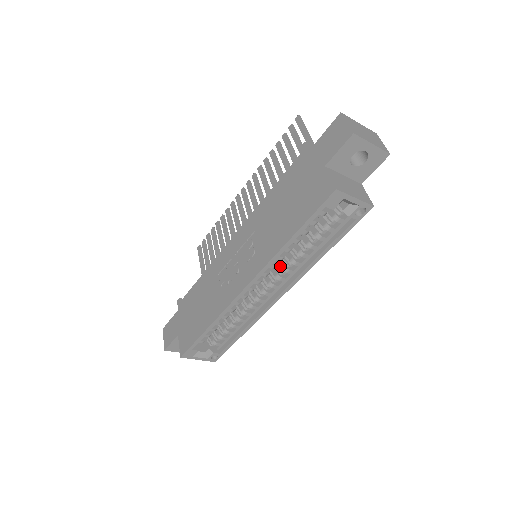
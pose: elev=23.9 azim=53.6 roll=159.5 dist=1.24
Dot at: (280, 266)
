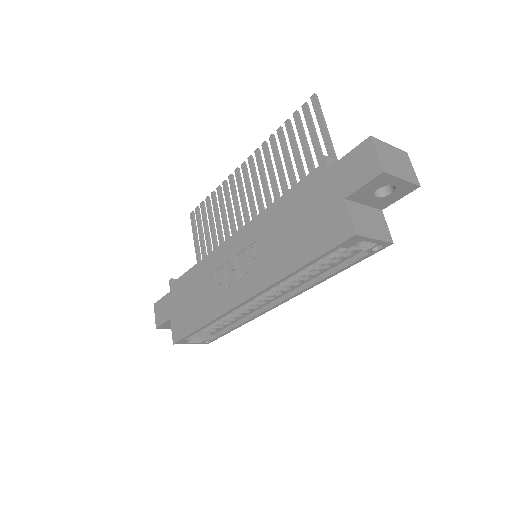
Dot at: occluded
